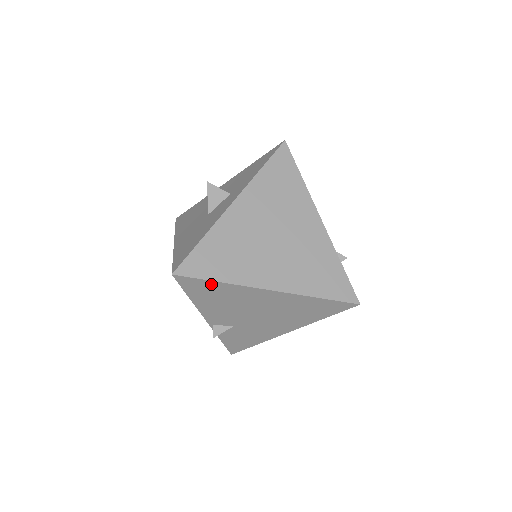
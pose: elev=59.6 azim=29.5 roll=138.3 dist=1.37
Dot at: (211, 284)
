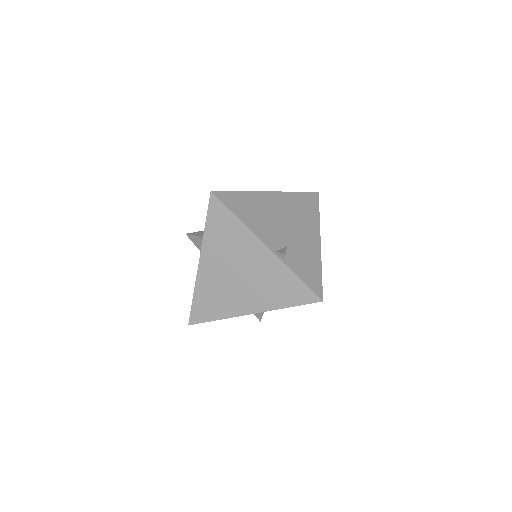
Dot at: (238, 195)
